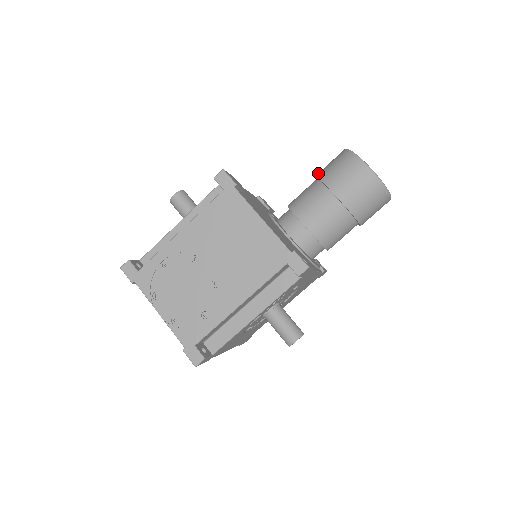
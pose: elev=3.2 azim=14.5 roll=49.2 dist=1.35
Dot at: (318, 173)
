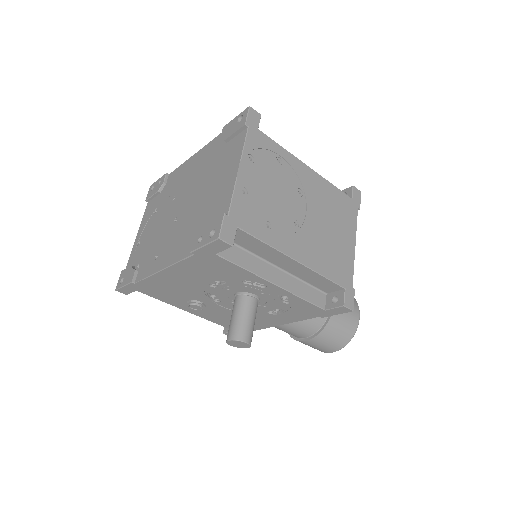
Dot at: occluded
